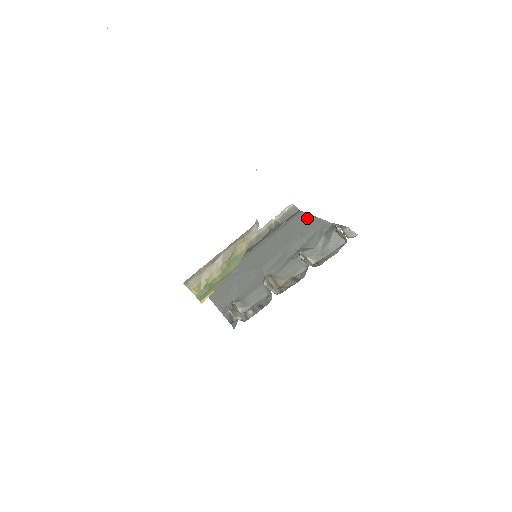
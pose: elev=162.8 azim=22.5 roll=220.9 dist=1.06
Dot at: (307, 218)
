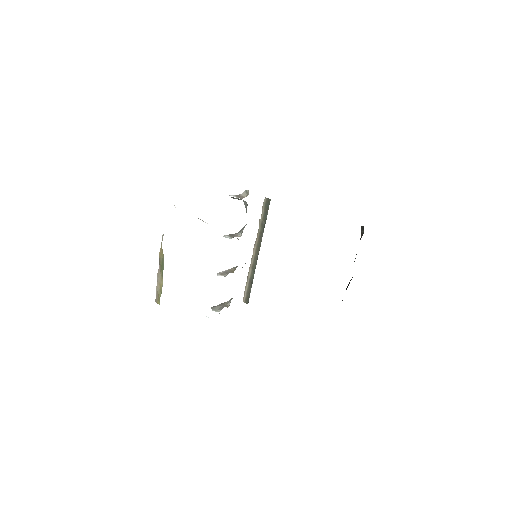
Dot at: occluded
